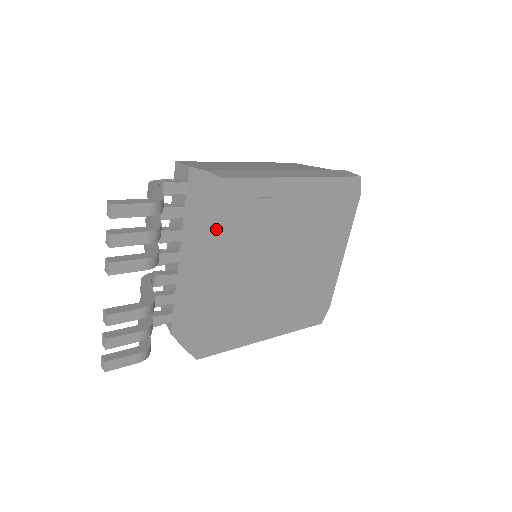
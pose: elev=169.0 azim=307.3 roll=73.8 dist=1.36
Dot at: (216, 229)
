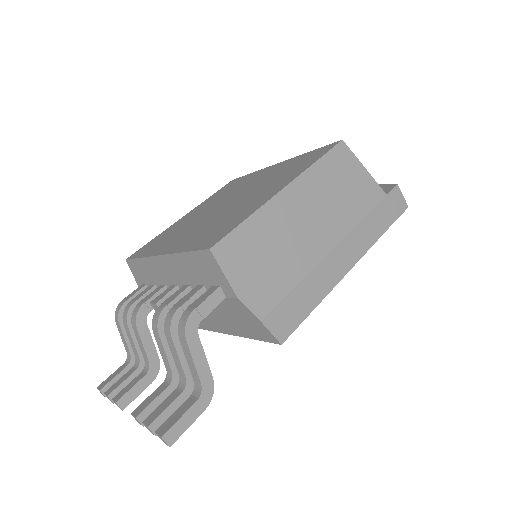
Dot at: (246, 337)
